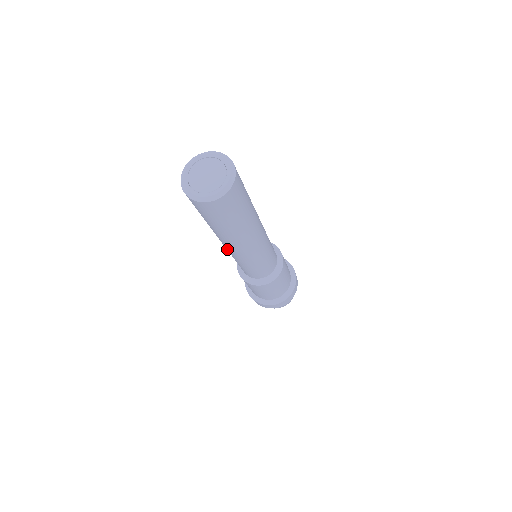
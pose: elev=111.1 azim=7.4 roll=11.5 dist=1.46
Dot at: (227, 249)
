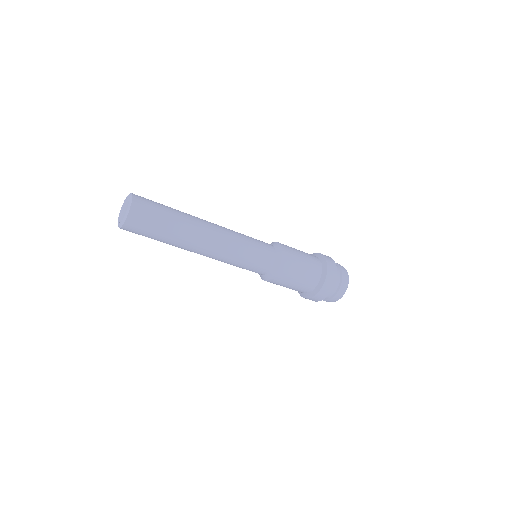
Dot at: (210, 256)
